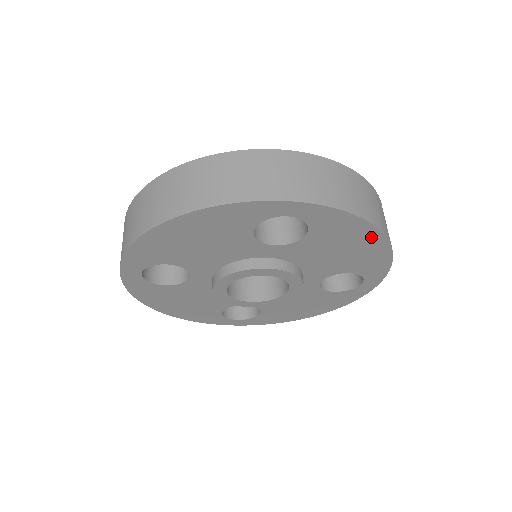
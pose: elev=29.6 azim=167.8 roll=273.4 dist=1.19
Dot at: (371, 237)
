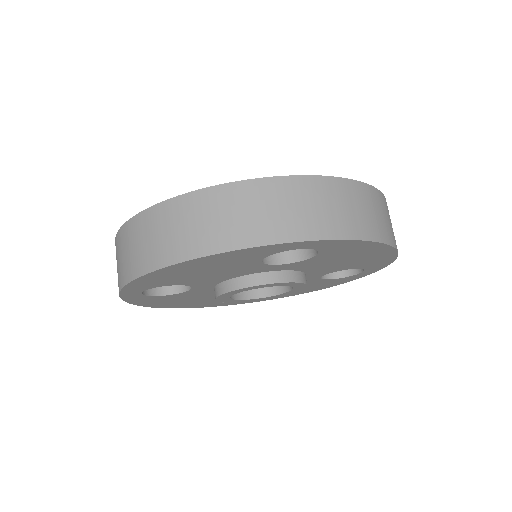
Dot at: (380, 250)
